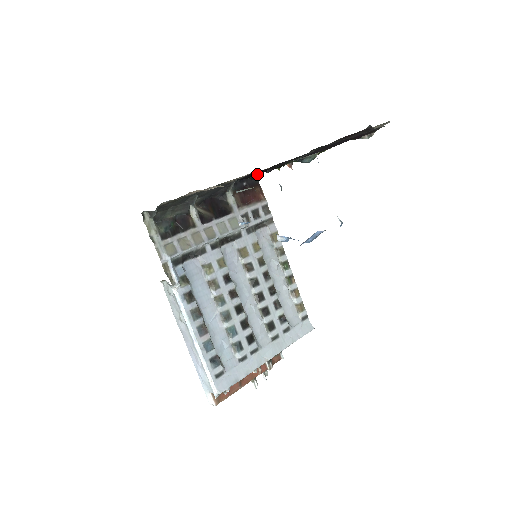
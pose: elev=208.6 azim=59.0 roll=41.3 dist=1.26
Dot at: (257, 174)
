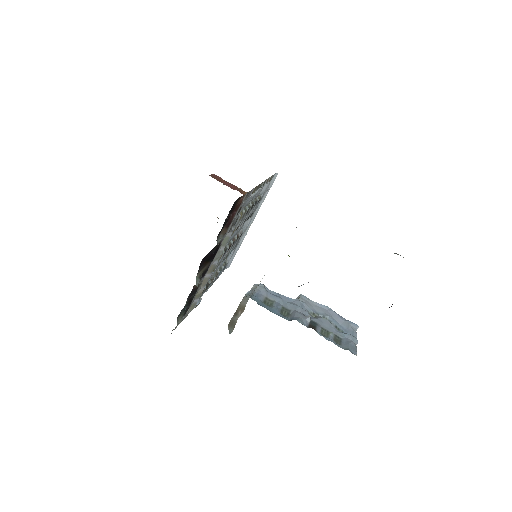
Dot at: occluded
